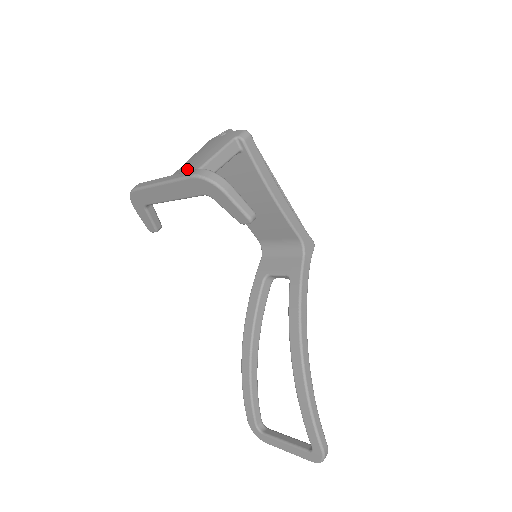
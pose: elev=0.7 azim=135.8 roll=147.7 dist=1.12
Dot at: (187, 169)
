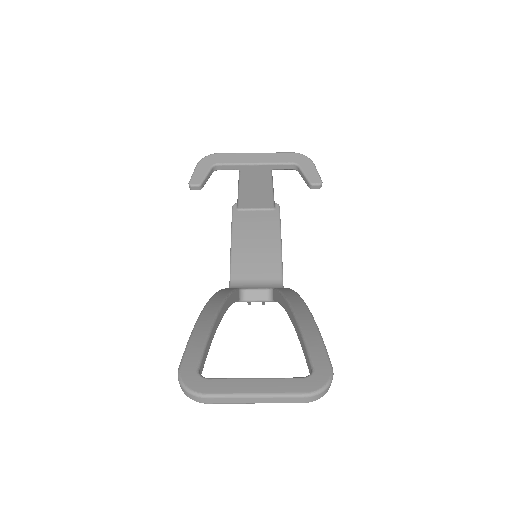
Dot at: occluded
